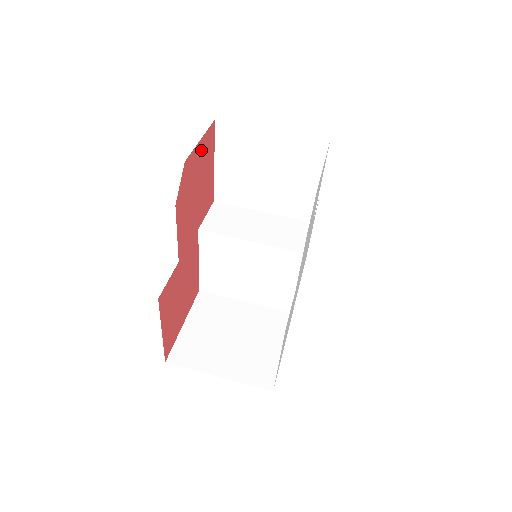
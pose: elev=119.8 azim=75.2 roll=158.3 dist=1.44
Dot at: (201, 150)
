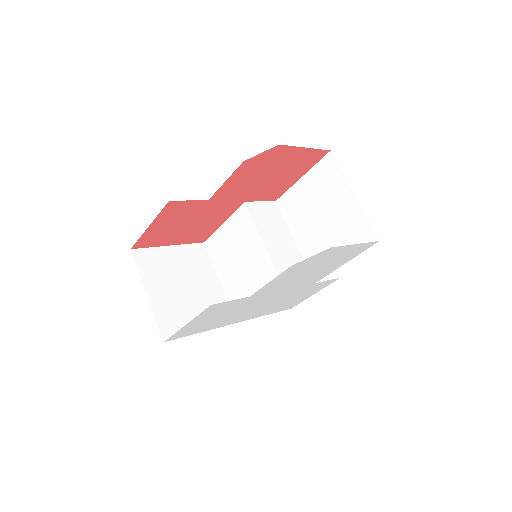
Dot at: (299, 155)
